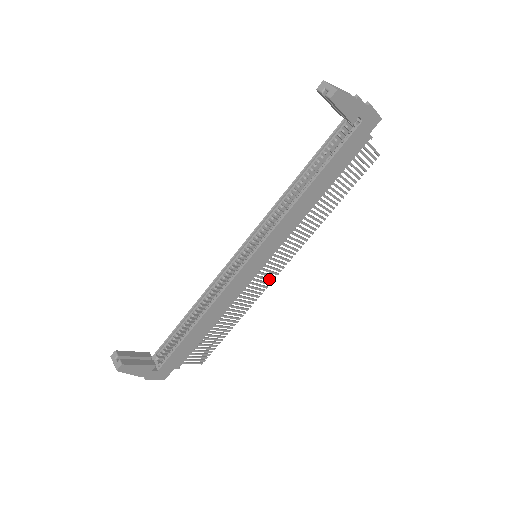
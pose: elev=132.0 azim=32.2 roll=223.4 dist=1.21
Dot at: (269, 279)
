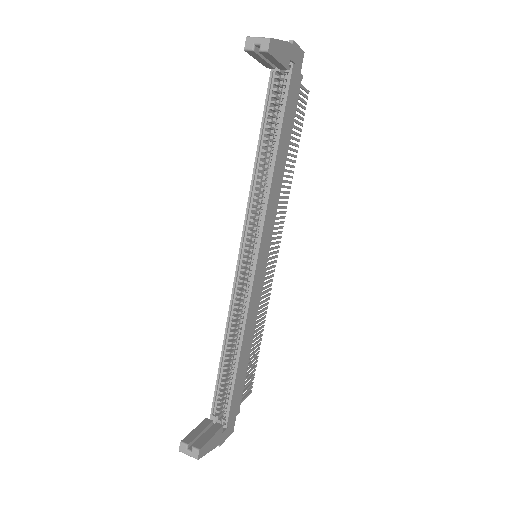
Dot at: (272, 271)
